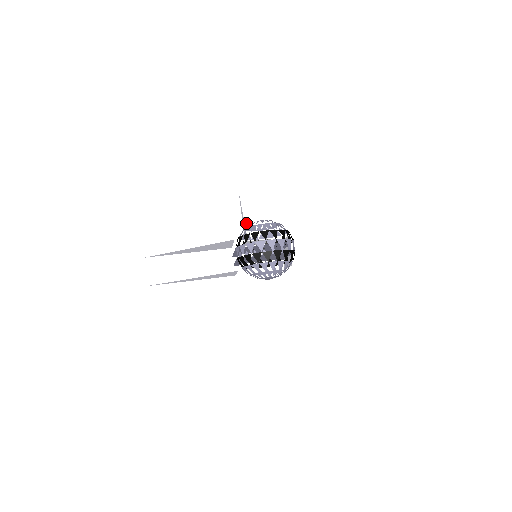
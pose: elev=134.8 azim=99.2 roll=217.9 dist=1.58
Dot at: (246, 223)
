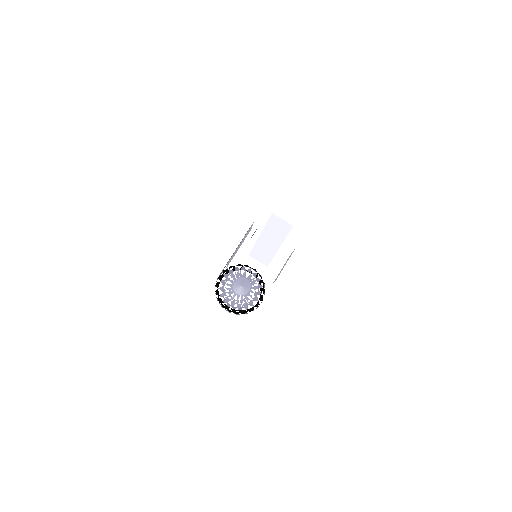
Dot at: (257, 242)
